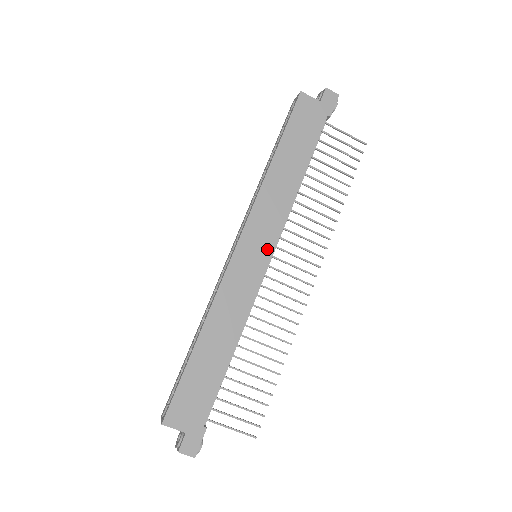
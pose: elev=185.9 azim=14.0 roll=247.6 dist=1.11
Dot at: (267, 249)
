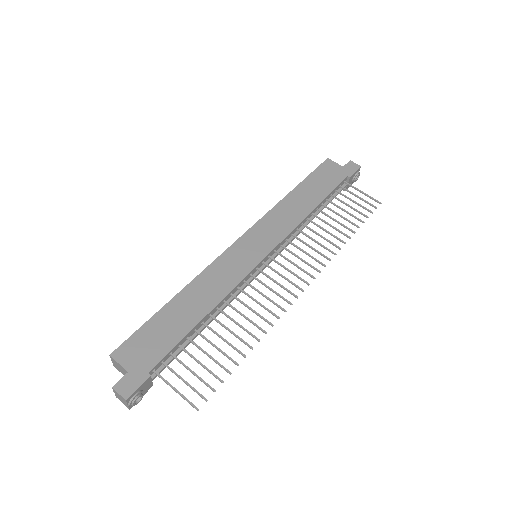
Dot at: (266, 248)
